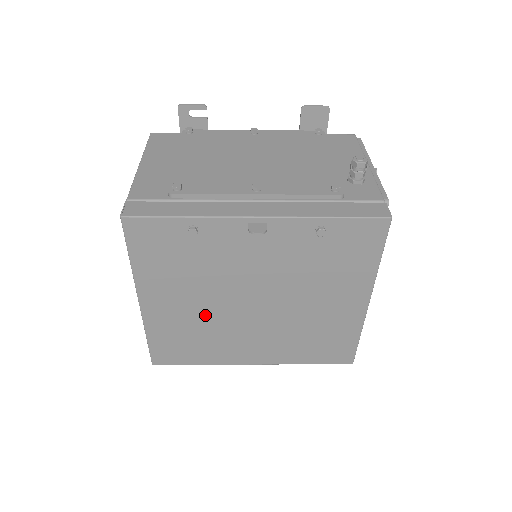
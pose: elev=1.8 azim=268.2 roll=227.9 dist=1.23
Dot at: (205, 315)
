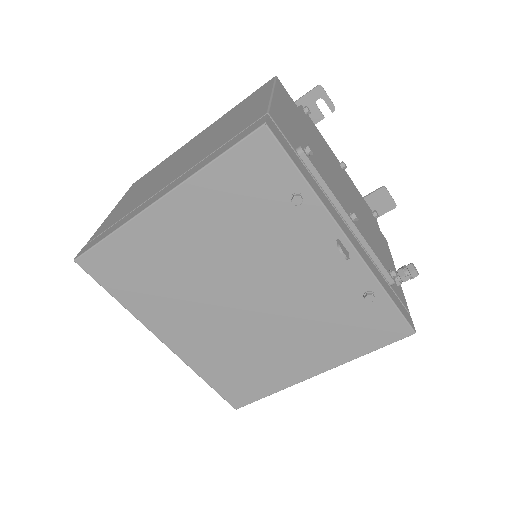
Dot at: (194, 268)
